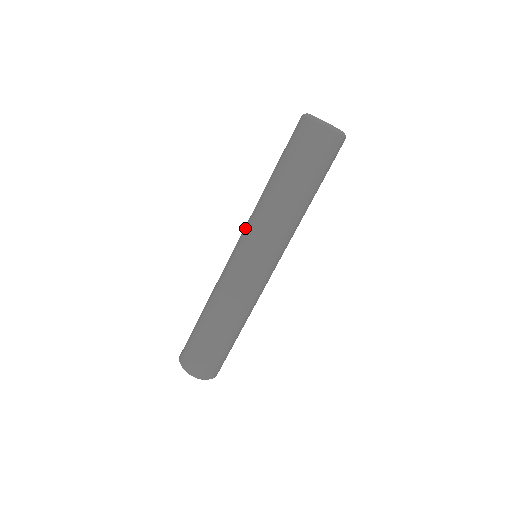
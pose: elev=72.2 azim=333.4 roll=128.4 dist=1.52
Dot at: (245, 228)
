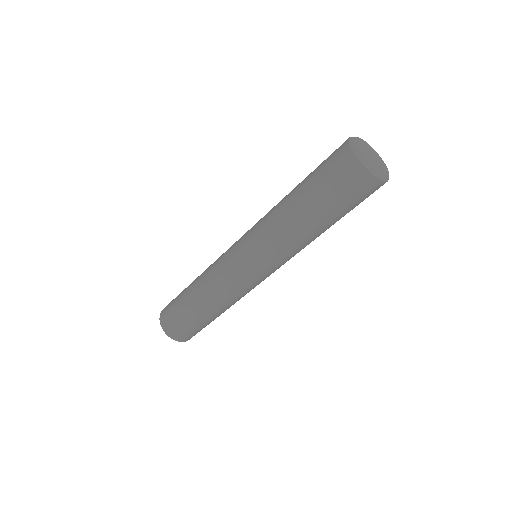
Dot at: (261, 252)
